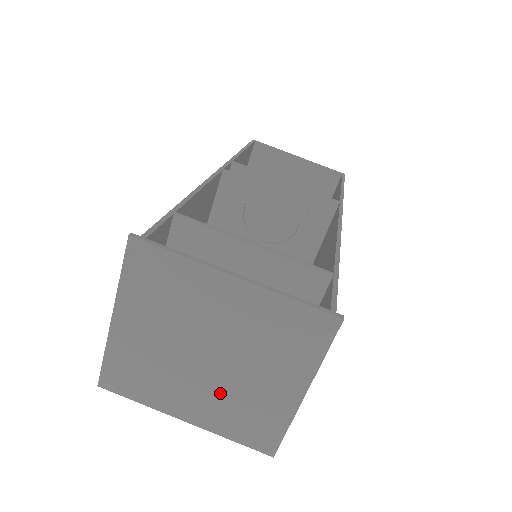
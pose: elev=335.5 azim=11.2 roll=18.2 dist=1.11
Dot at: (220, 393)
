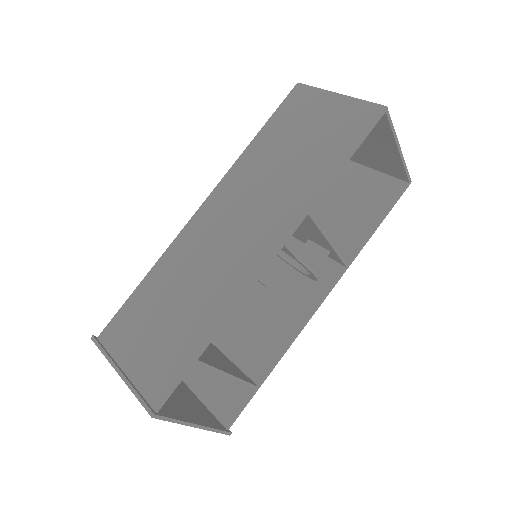
Dot at: occluded
